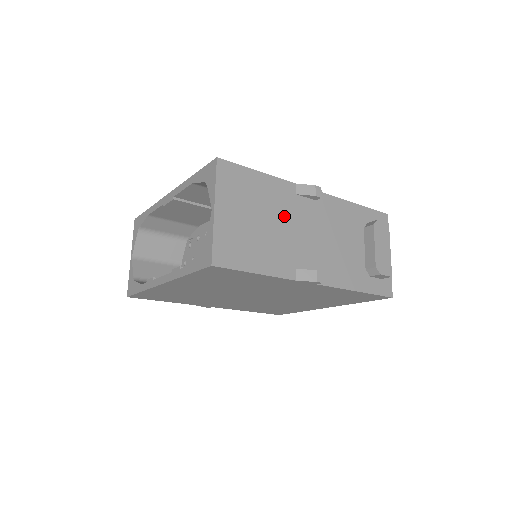
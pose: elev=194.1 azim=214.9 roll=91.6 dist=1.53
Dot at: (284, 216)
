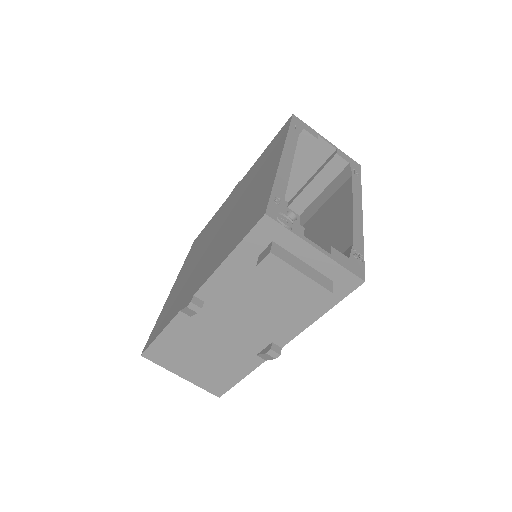
Dot at: (206, 338)
